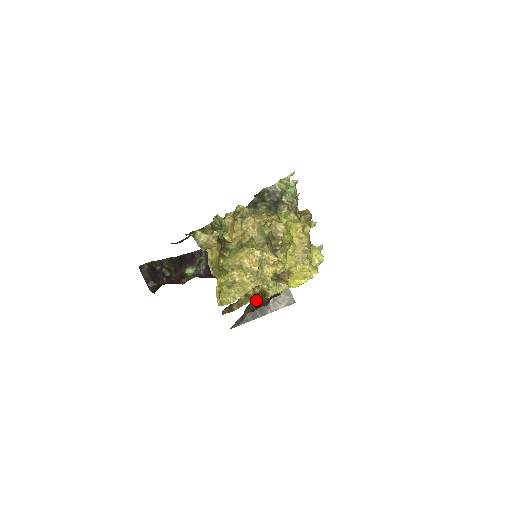
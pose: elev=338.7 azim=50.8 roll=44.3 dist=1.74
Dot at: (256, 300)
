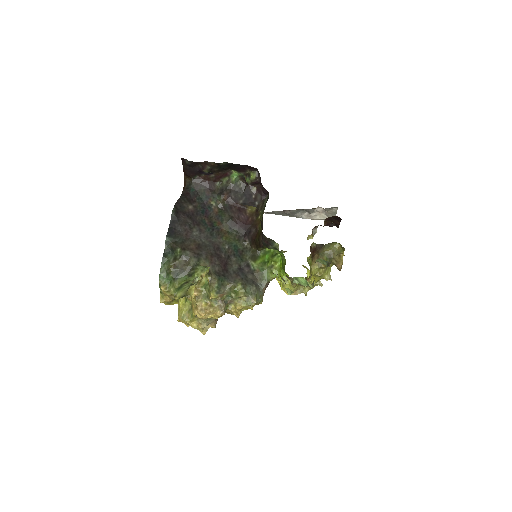
Dot at: occluded
